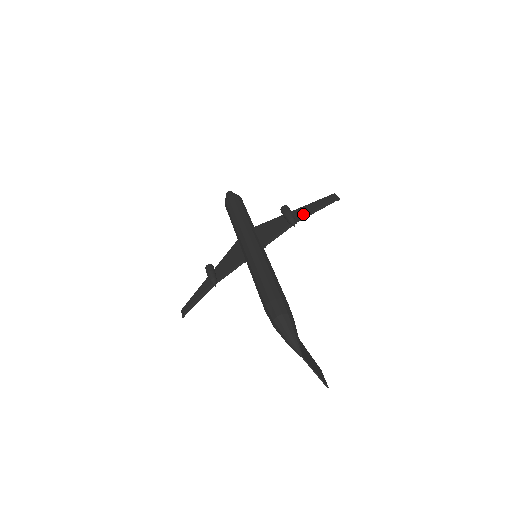
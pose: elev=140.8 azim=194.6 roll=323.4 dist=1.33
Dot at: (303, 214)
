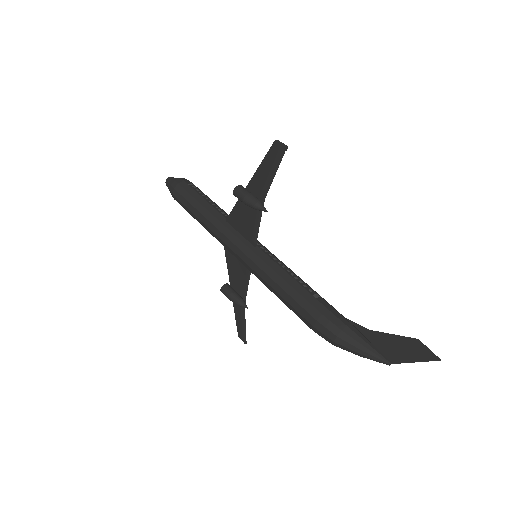
Dot at: (262, 187)
